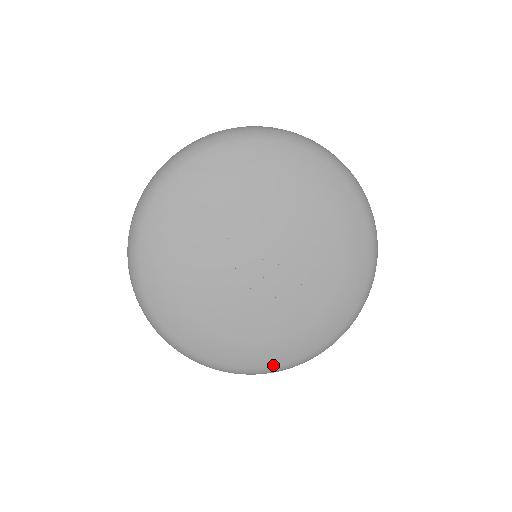
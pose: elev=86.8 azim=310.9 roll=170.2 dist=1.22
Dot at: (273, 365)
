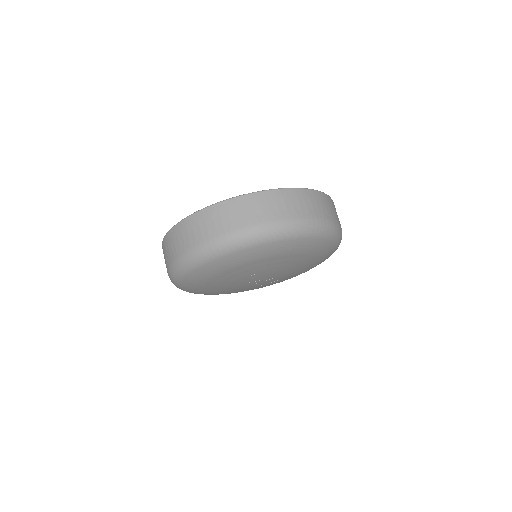
Dot at: occluded
